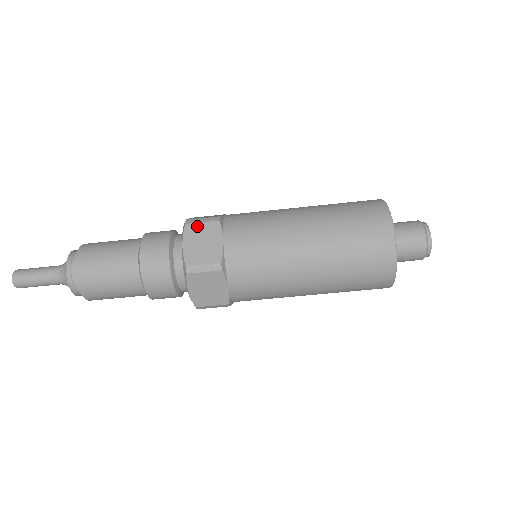
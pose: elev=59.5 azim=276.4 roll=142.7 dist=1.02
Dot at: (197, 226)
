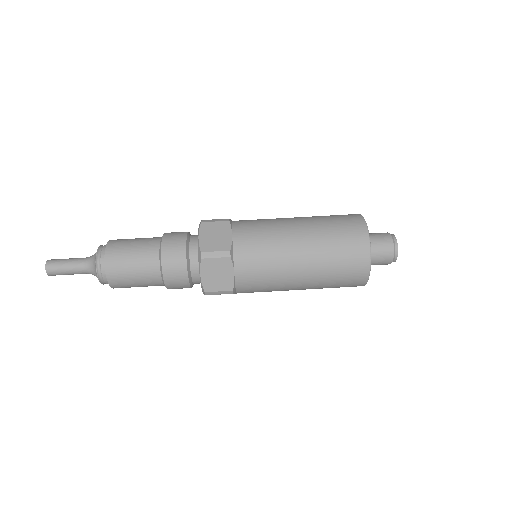
Dot at: occluded
